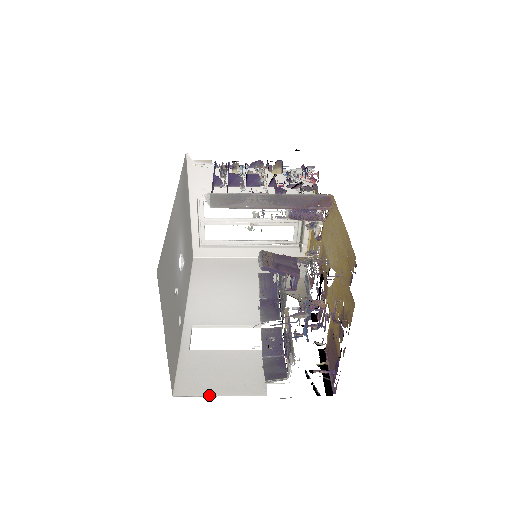
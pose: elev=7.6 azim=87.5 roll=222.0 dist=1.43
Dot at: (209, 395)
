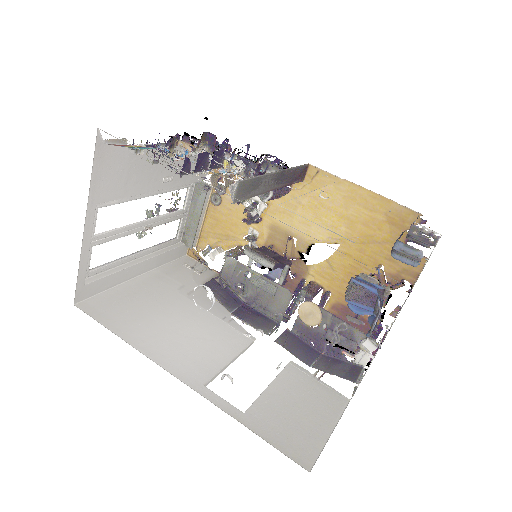
Dot at: (326, 439)
